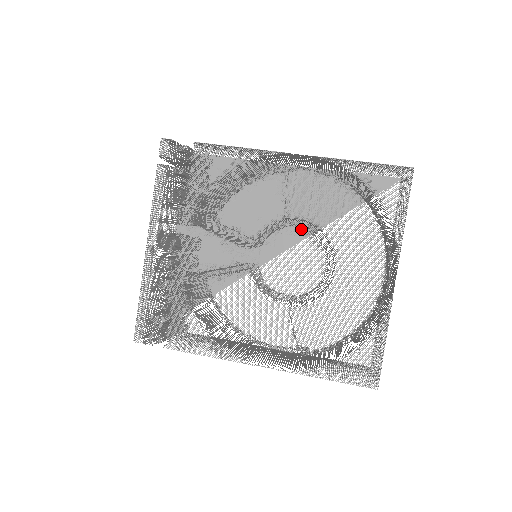
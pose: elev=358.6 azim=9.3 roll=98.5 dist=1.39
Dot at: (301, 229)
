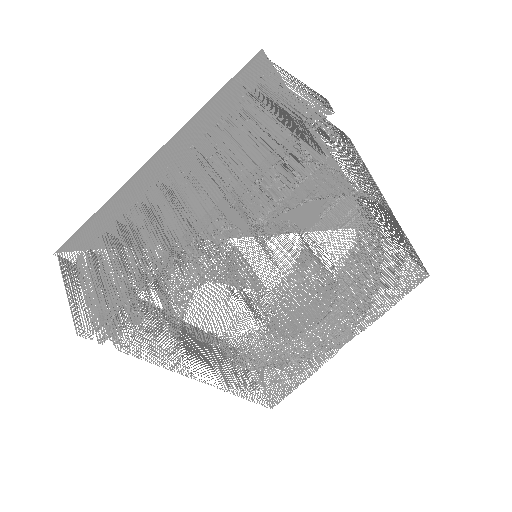
Dot at: (337, 285)
